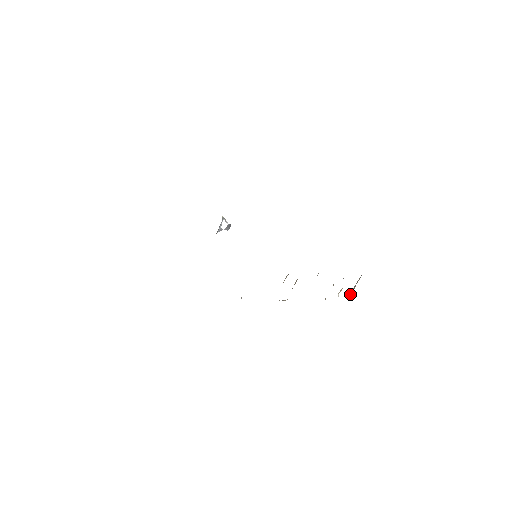
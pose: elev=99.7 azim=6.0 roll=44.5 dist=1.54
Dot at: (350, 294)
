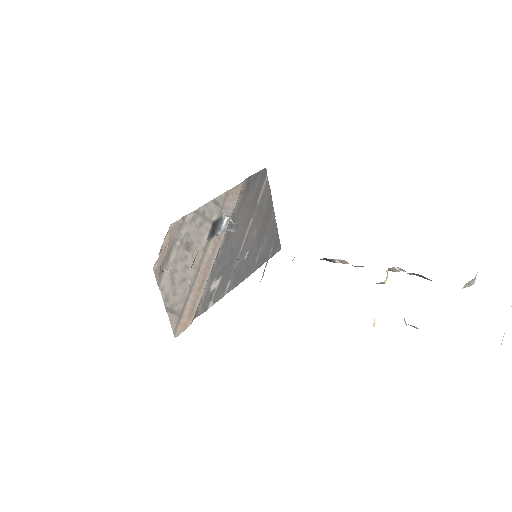
Dot at: occluded
